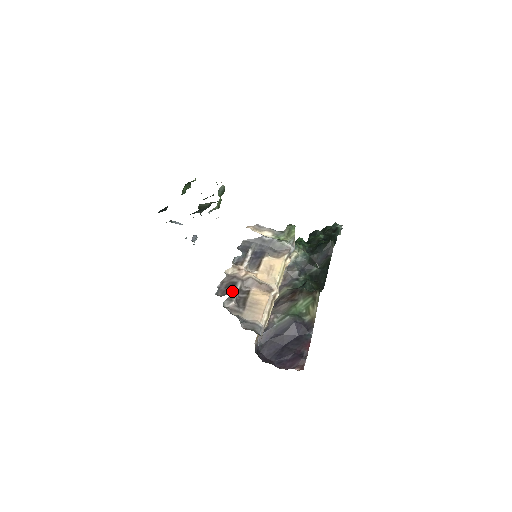
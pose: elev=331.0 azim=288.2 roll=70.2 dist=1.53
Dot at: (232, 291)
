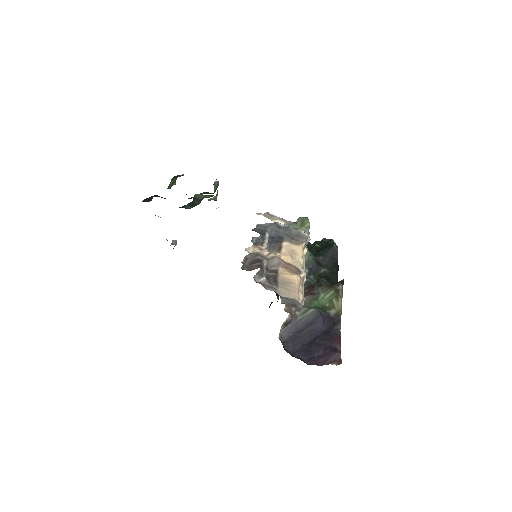
Dot at: (260, 266)
